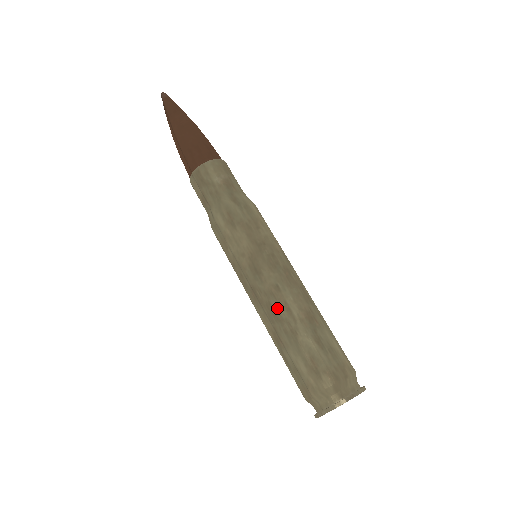
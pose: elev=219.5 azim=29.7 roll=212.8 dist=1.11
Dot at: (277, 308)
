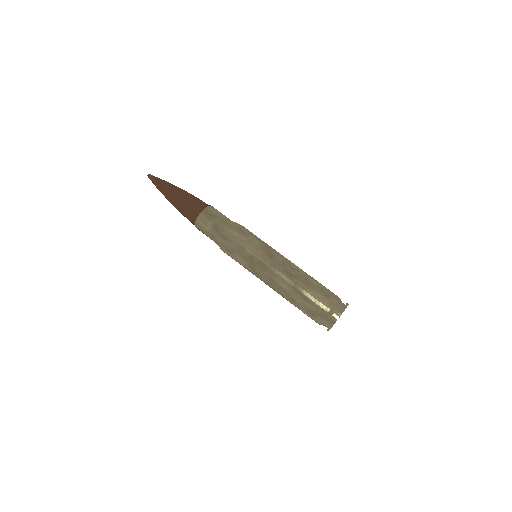
Dot at: (278, 290)
